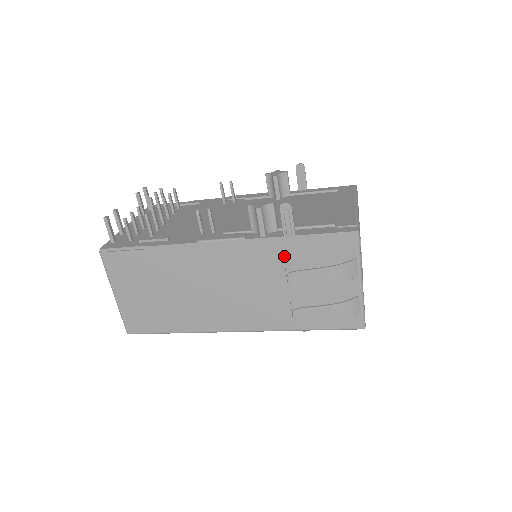
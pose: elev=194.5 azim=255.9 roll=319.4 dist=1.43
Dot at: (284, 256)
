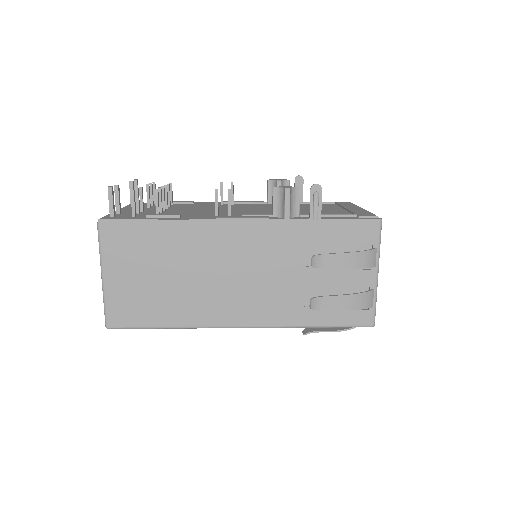
Dot at: (306, 241)
